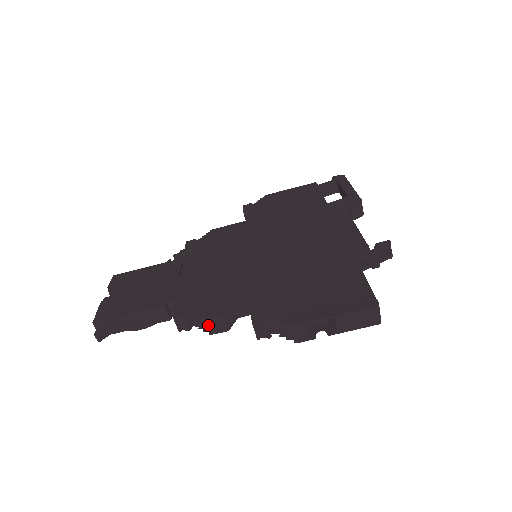
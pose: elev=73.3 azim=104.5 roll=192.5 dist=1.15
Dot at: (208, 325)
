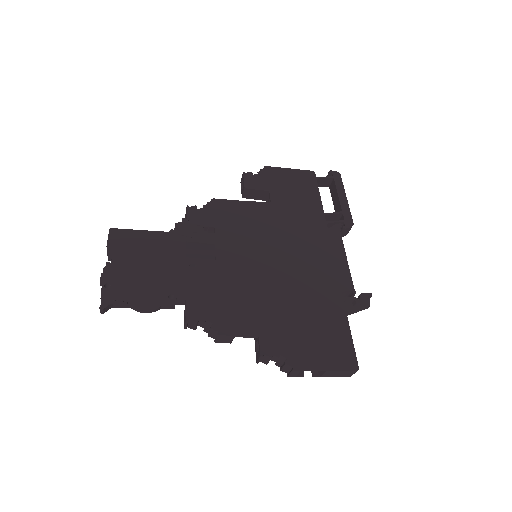
Dot at: (218, 338)
